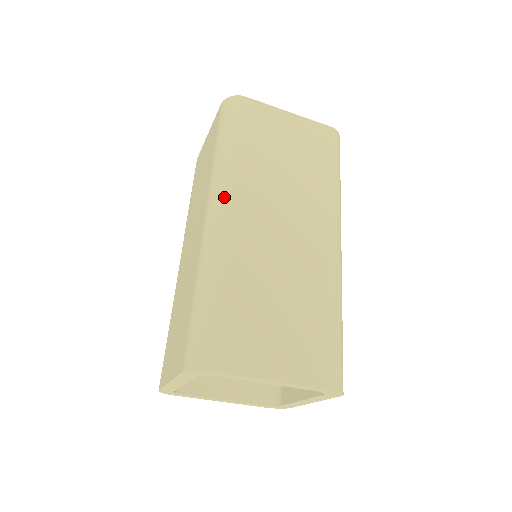
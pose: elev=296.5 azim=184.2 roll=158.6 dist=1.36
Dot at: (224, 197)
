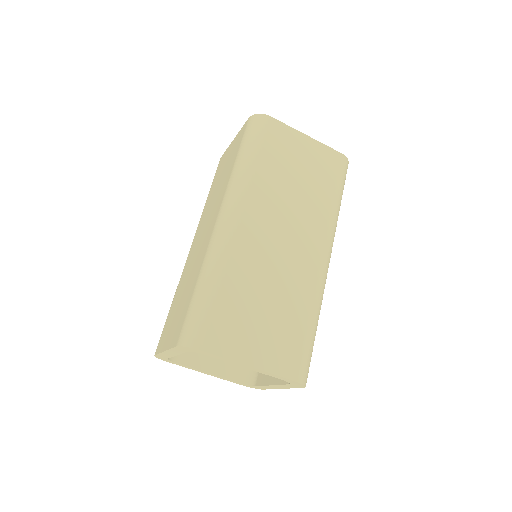
Dot at: (236, 205)
